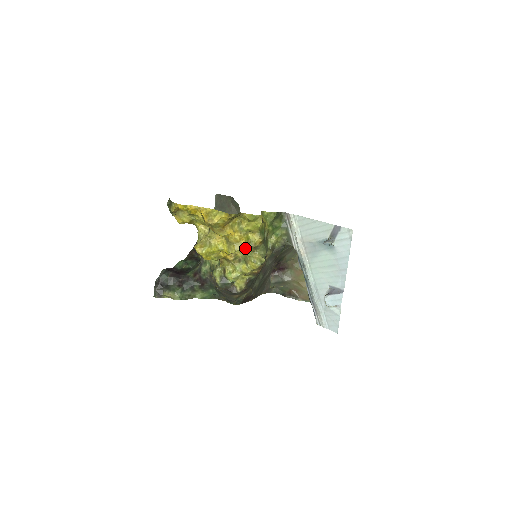
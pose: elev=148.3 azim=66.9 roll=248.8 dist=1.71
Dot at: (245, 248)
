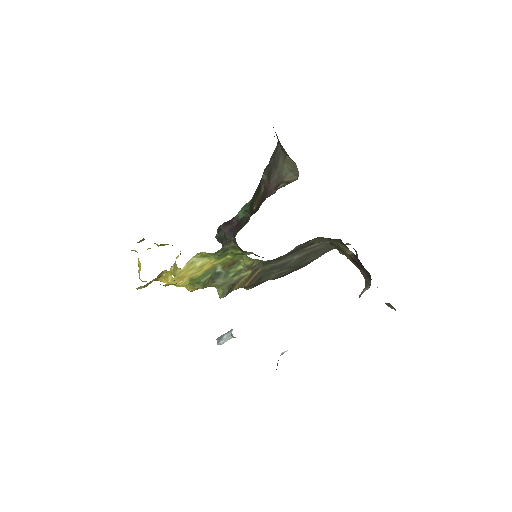
Dot at: (192, 290)
